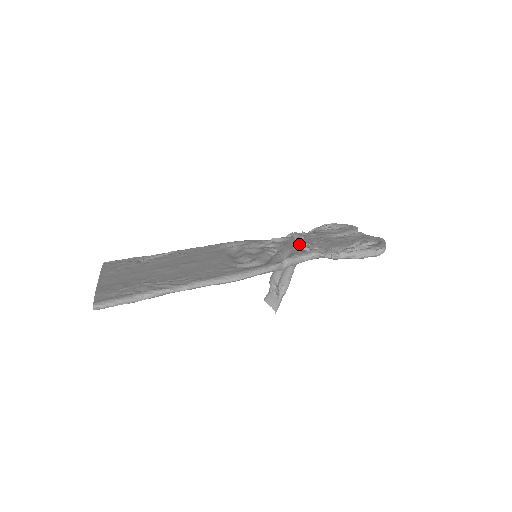
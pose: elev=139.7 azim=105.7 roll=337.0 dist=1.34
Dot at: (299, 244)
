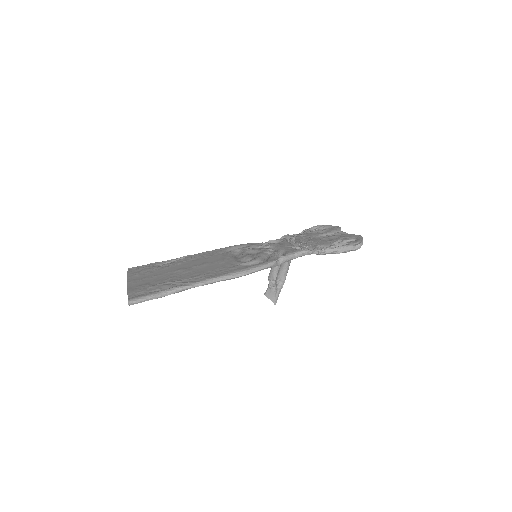
Dot at: (291, 244)
